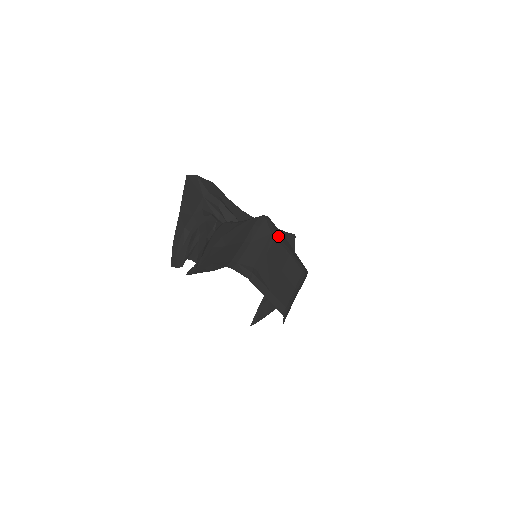
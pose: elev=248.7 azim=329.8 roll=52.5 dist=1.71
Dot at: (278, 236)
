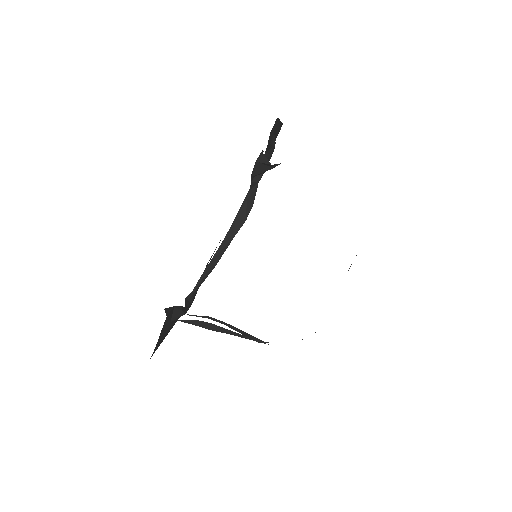
Dot at: occluded
